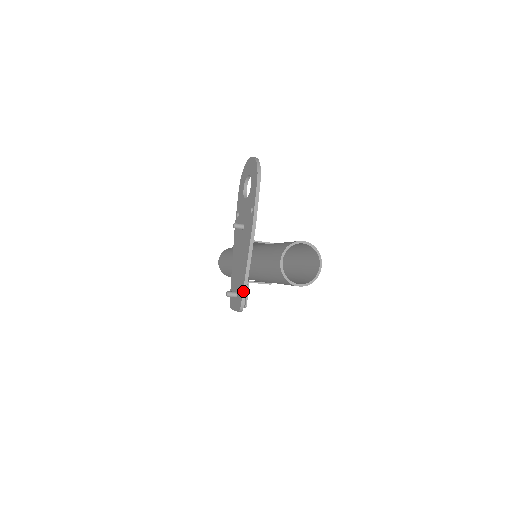
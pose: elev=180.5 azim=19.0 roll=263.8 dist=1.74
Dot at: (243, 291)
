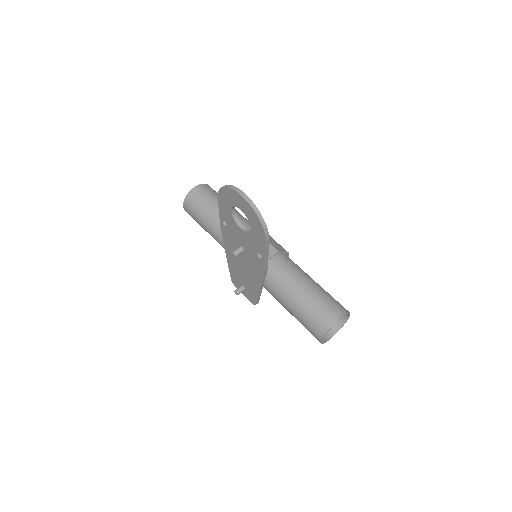
Dot at: (257, 299)
